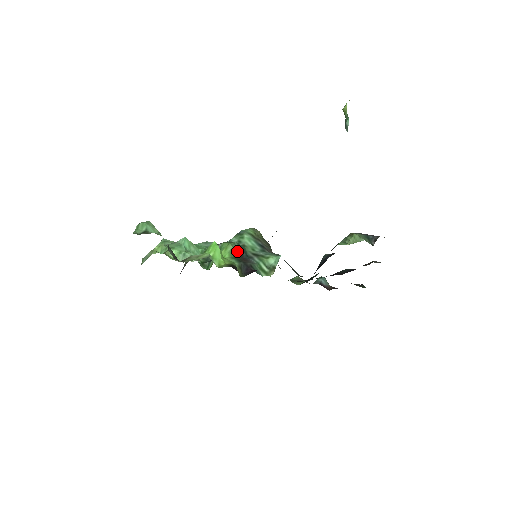
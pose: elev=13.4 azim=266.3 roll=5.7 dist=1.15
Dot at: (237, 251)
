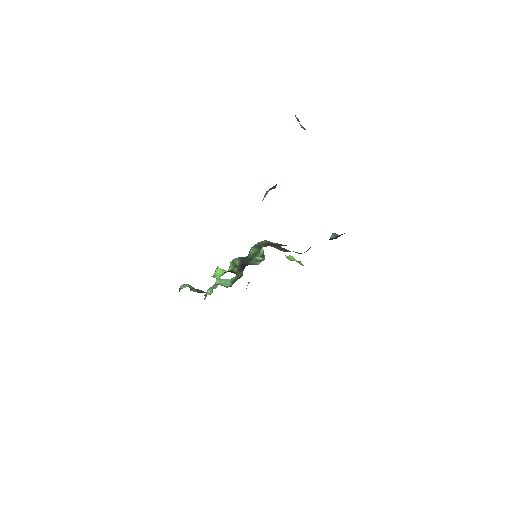
Dot at: (239, 262)
